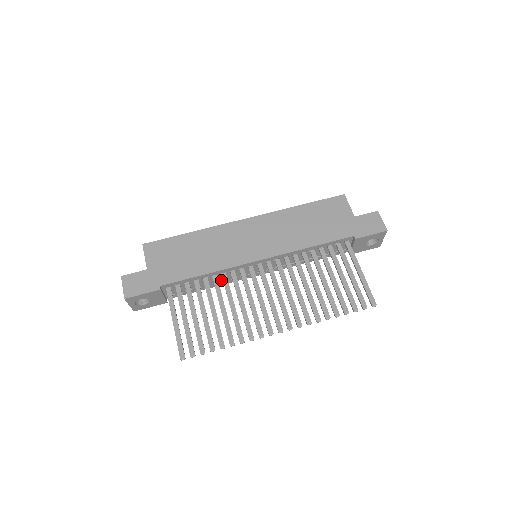
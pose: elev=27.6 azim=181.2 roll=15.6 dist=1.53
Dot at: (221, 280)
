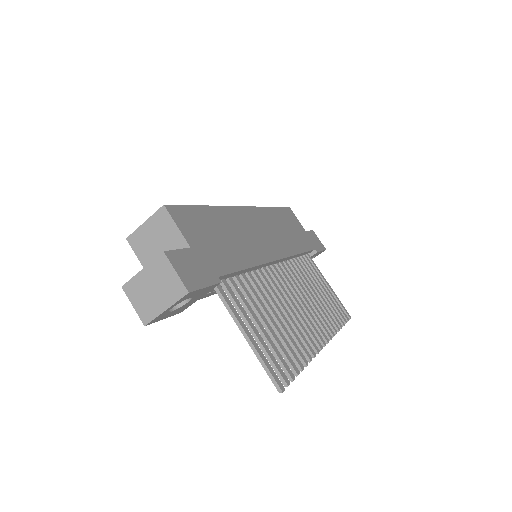
Dot at: occluded
